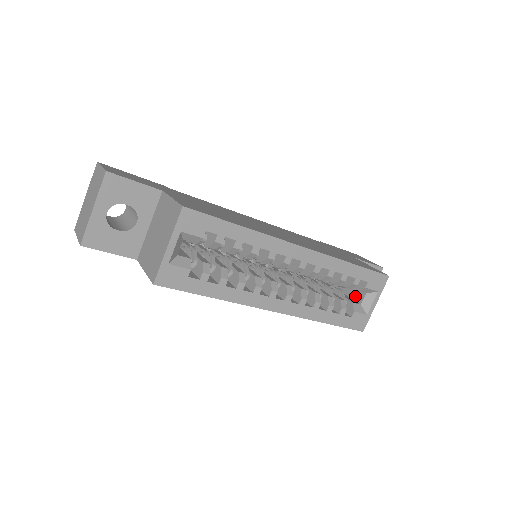
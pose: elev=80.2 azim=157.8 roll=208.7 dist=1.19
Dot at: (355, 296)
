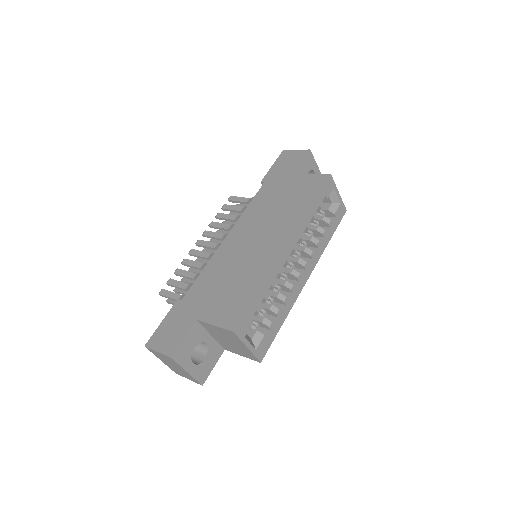
Dot at: occluded
